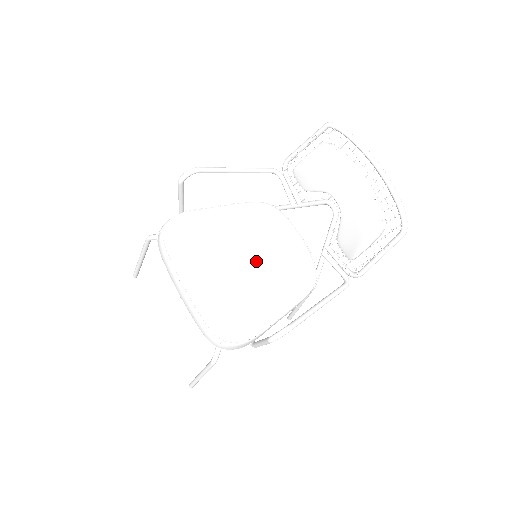
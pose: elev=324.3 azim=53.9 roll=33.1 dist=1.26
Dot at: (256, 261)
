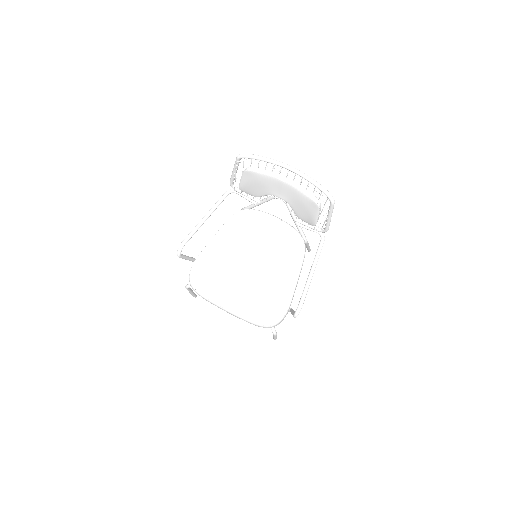
Dot at: (258, 260)
